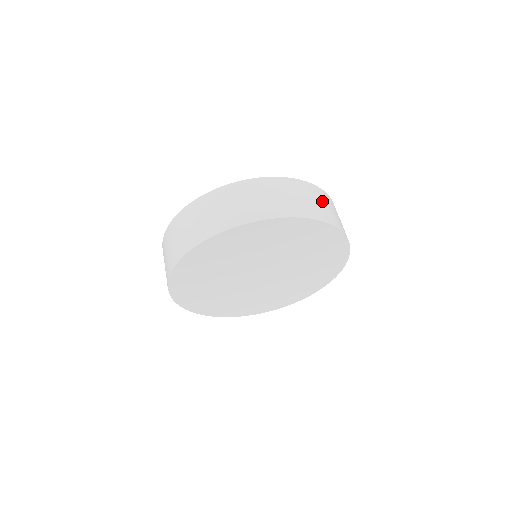
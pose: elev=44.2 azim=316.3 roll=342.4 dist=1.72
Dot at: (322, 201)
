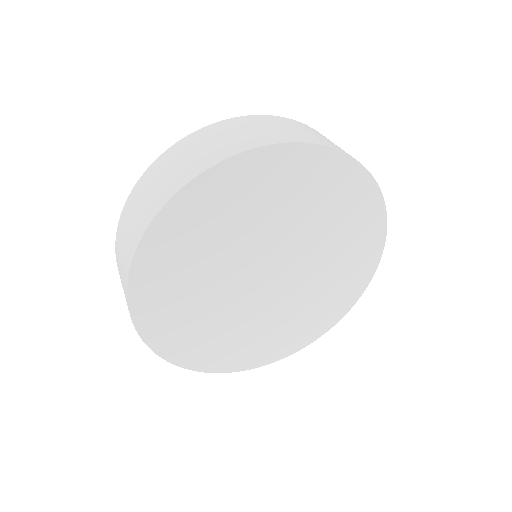
Dot at: (265, 126)
